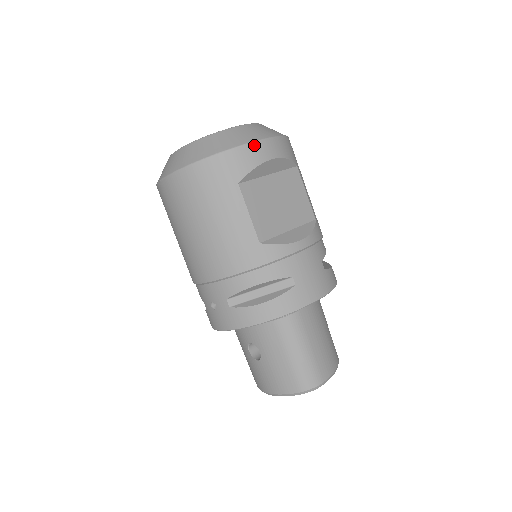
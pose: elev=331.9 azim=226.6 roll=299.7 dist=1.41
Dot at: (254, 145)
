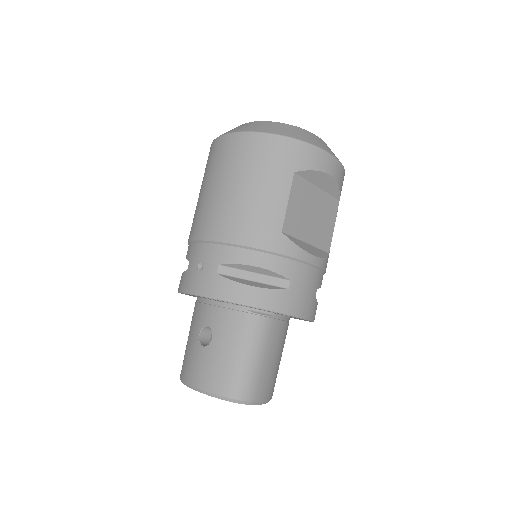
Dot at: (324, 153)
